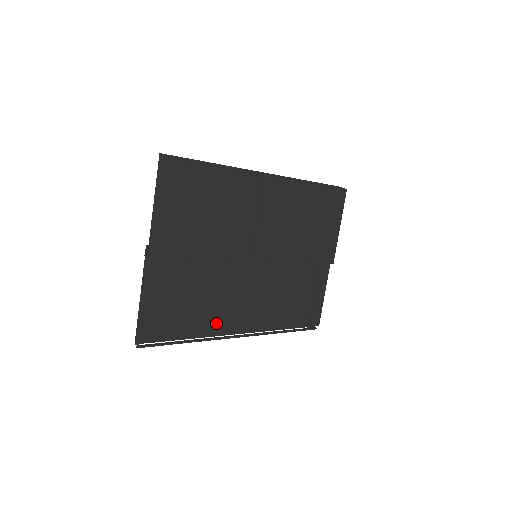
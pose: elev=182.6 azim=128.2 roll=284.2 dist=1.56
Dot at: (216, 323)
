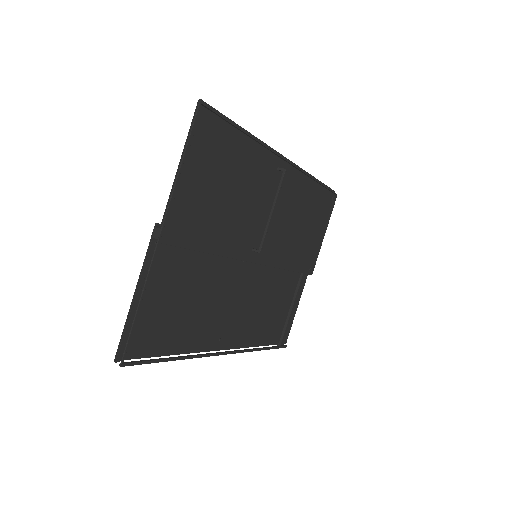
Dot at: (203, 335)
